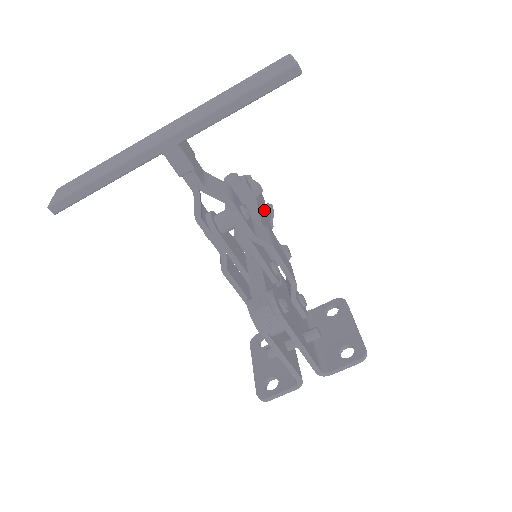
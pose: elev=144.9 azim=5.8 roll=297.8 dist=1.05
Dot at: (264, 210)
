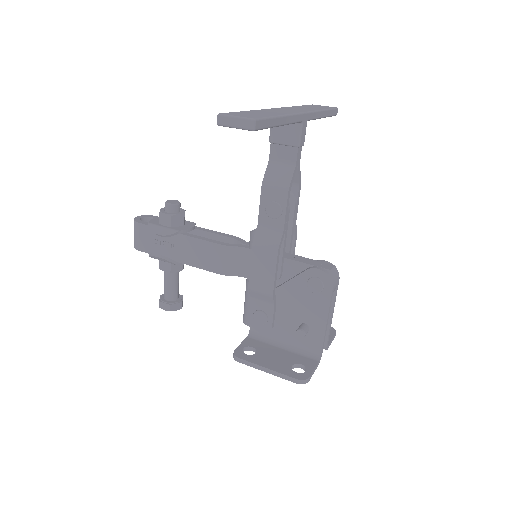
Dot at: occluded
